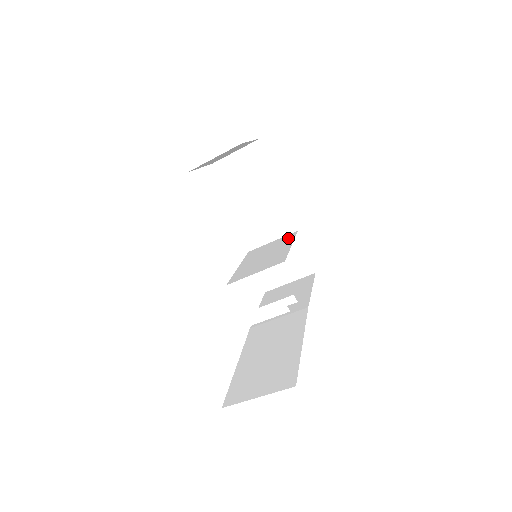
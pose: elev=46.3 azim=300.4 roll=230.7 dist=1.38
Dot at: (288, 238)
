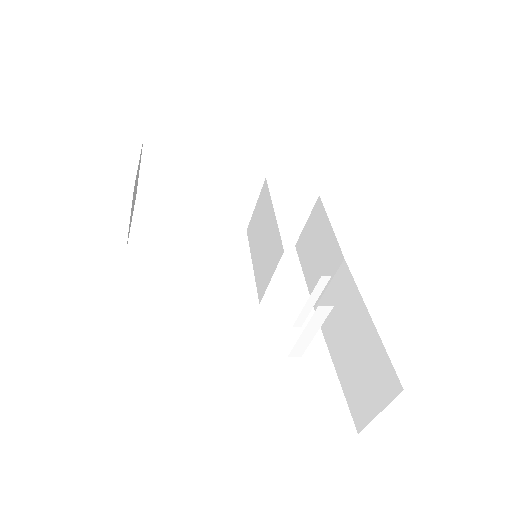
Dot at: (265, 197)
